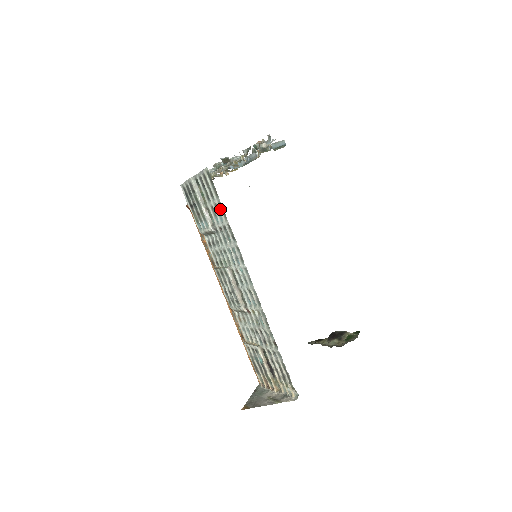
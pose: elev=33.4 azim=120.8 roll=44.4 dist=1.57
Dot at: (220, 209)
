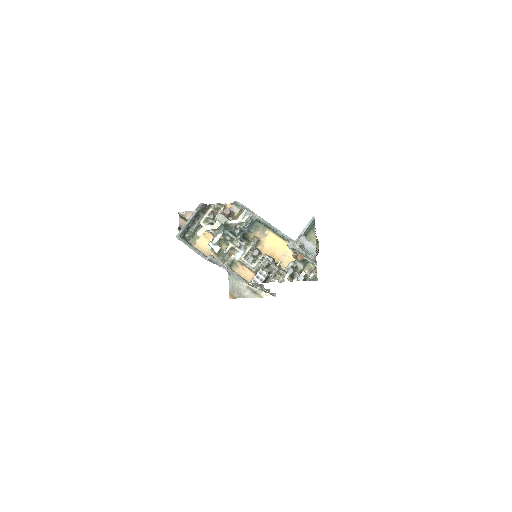
Dot at: occluded
